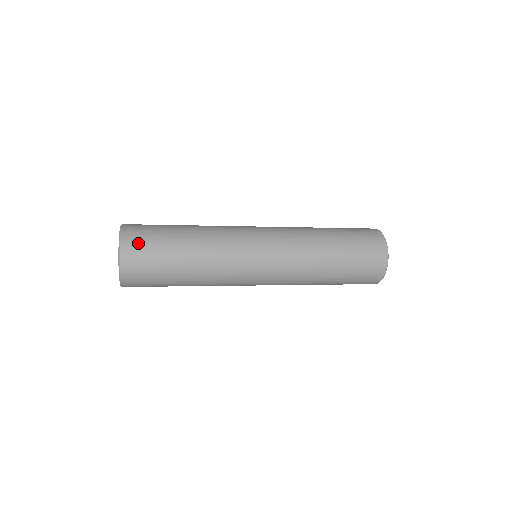
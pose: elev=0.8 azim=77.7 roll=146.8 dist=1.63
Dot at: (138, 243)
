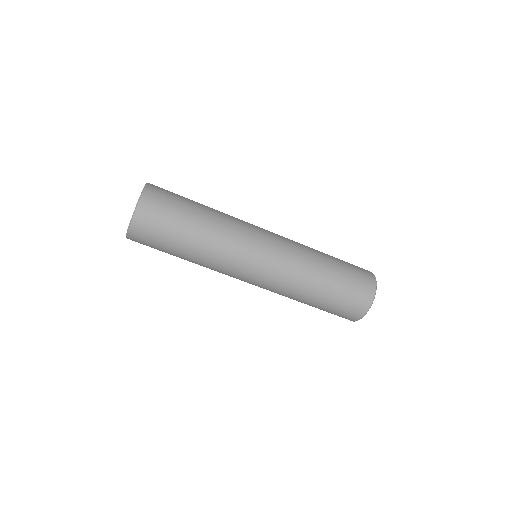
Dot at: (163, 189)
